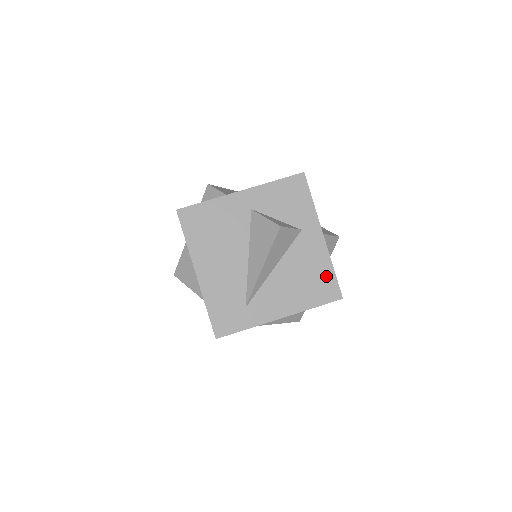
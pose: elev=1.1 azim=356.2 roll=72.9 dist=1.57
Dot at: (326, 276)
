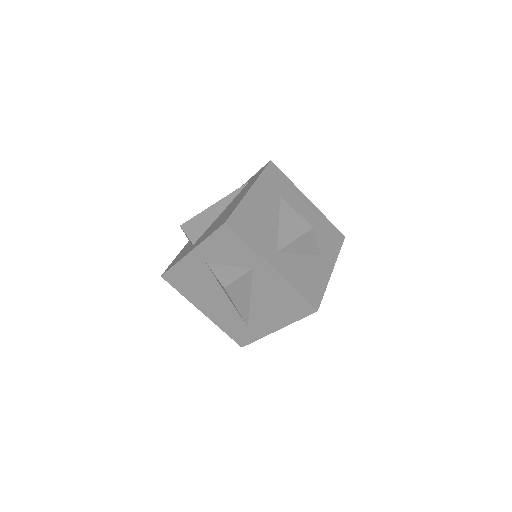
Dot at: (294, 298)
